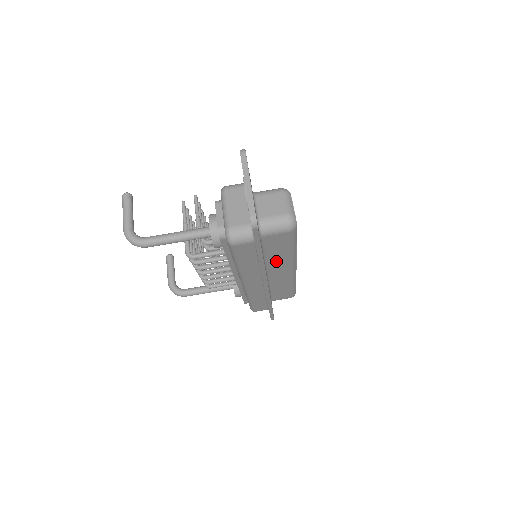
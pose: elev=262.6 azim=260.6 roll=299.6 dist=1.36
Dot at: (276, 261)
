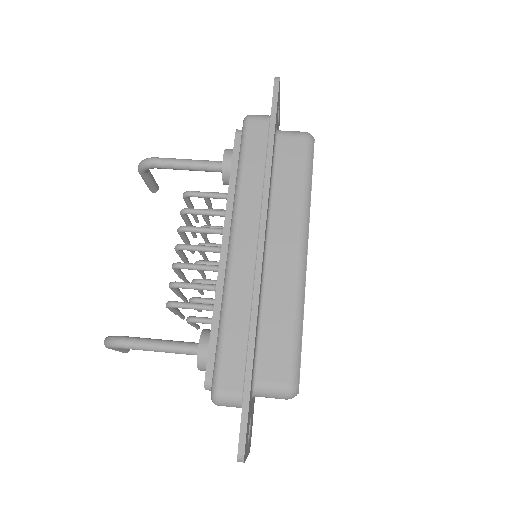
Dot at: (283, 206)
